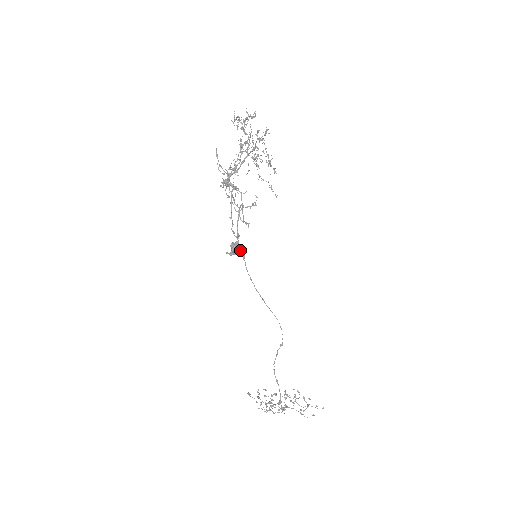
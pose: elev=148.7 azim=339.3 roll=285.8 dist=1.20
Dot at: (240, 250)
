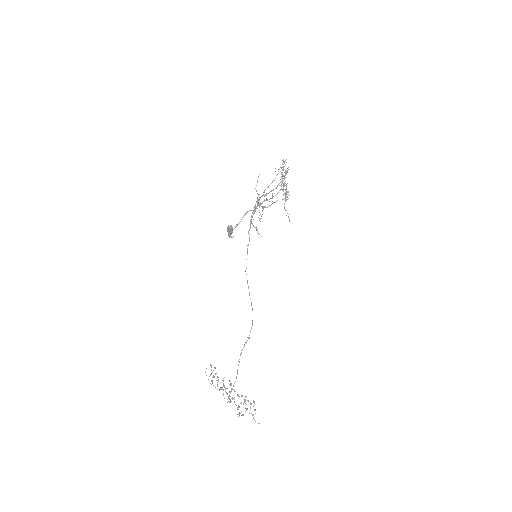
Dot at: (230, 230)
